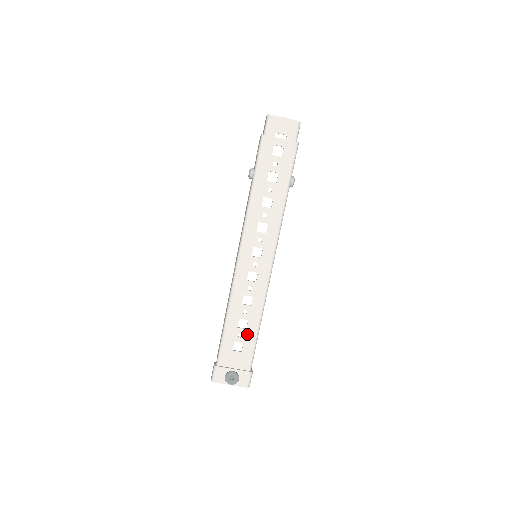
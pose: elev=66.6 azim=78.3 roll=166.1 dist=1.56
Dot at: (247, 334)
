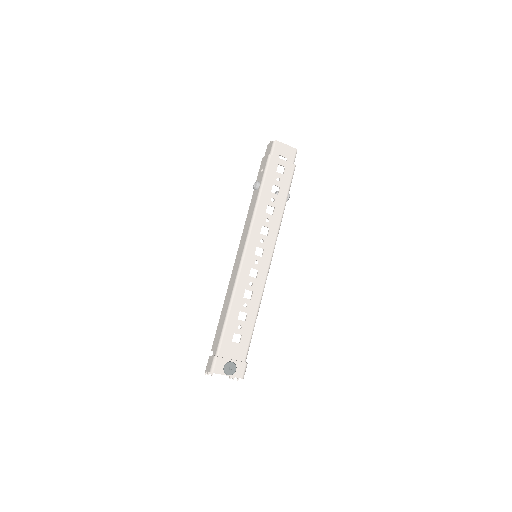
Dot at: (245, 326)
